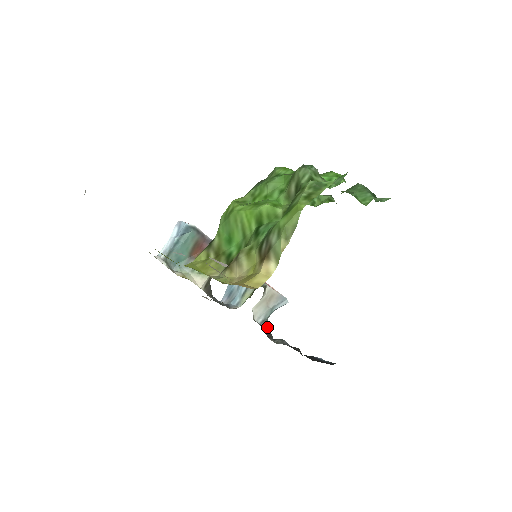
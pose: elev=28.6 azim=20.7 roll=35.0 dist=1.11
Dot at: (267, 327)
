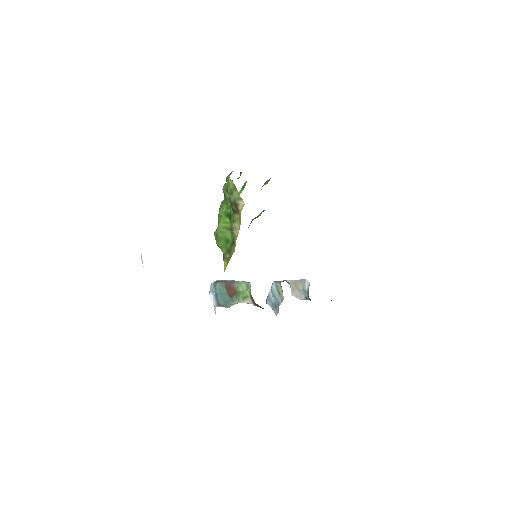
Dot at: occluded
